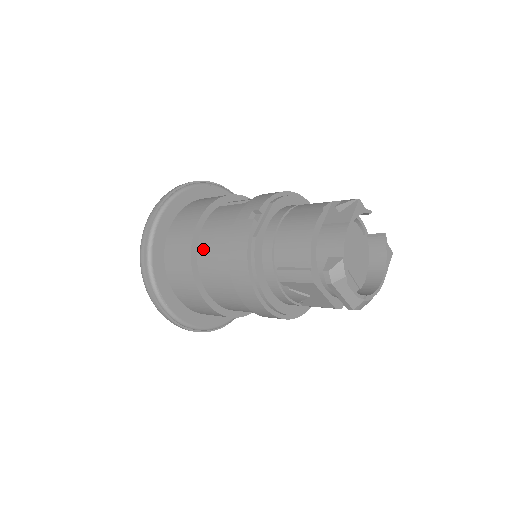
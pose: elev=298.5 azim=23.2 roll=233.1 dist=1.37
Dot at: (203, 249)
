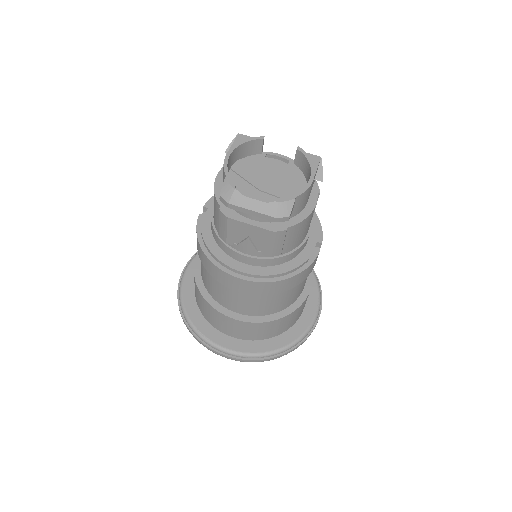
Dot at: (201, 271)
